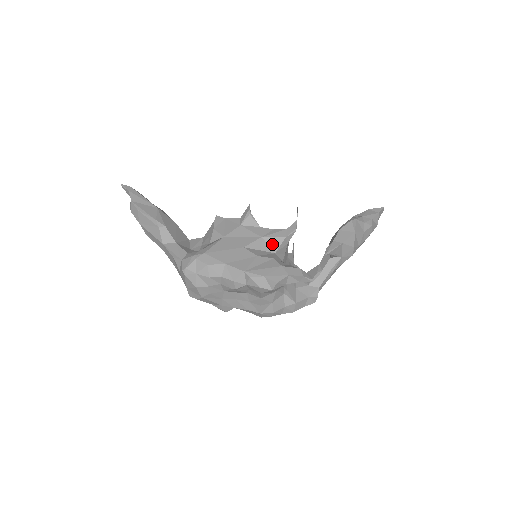
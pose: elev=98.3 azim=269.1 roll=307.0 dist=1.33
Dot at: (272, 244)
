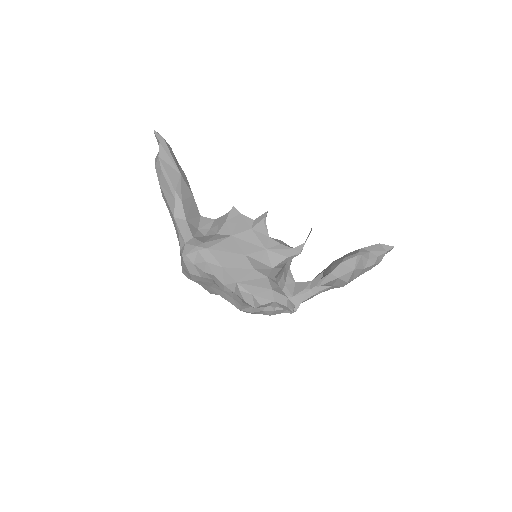
Dot at: (273, 259)
